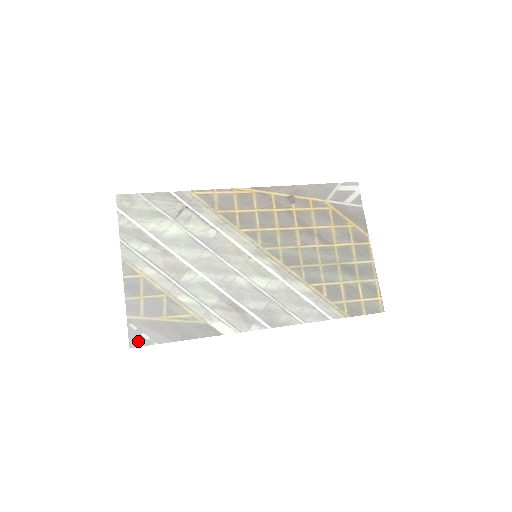
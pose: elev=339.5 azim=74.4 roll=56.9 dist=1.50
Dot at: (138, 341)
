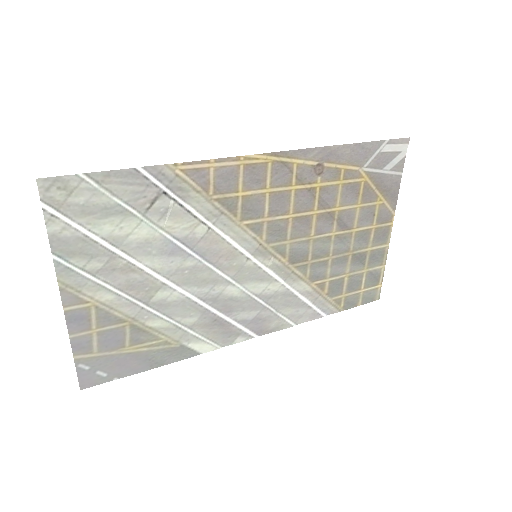
Dot at: (92, 381)
